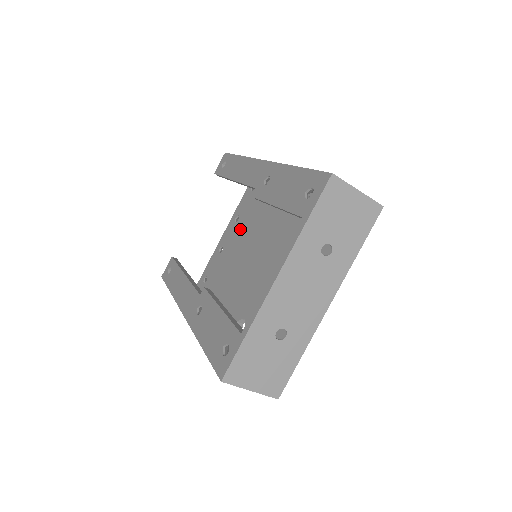
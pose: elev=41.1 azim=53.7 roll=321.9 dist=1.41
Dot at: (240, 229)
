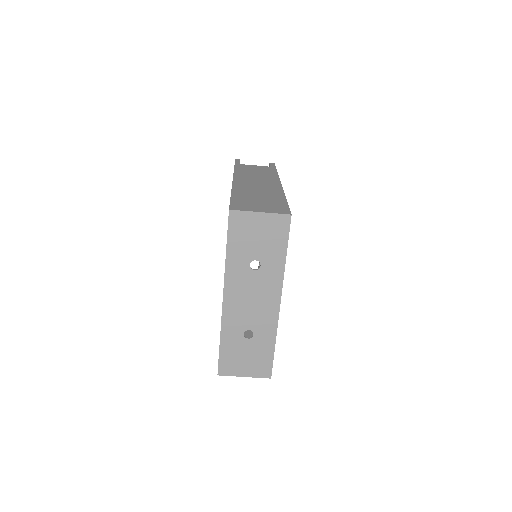
Dot at: occluded
